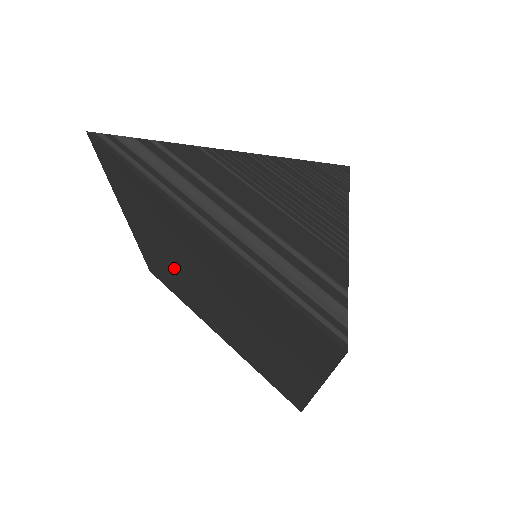
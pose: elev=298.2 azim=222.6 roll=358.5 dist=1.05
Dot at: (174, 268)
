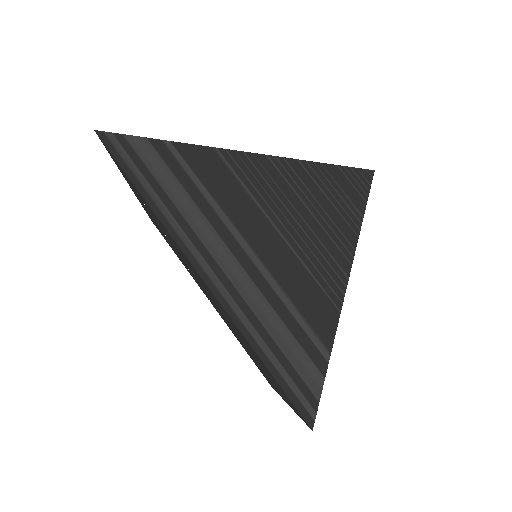
Dot at: occluded
